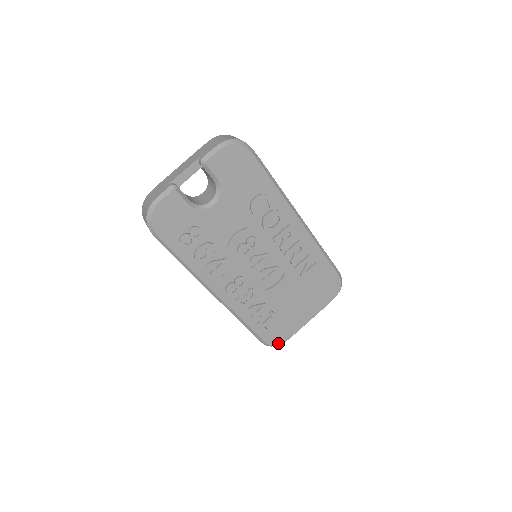
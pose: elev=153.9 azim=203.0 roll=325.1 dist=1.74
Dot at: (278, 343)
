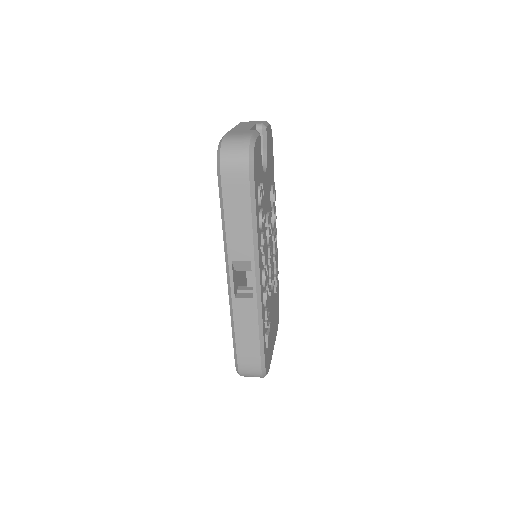
Dot at: (267, 371)
